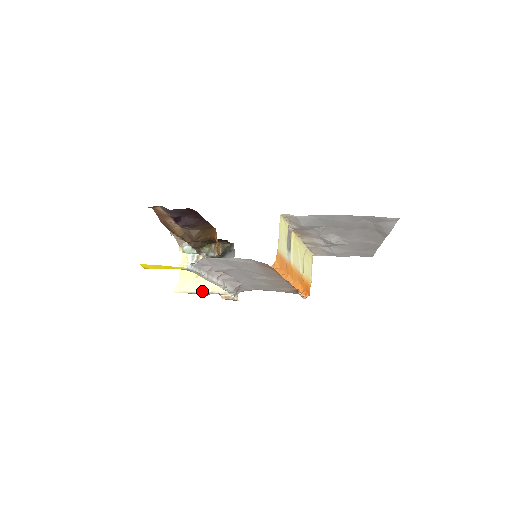
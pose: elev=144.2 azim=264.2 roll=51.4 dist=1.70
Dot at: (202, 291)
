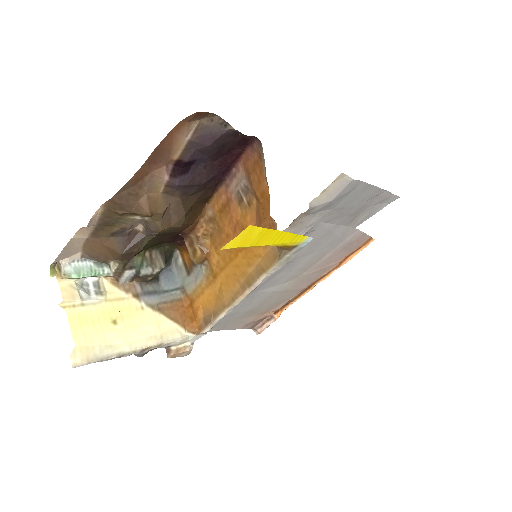
Dot at: (141, 346)
